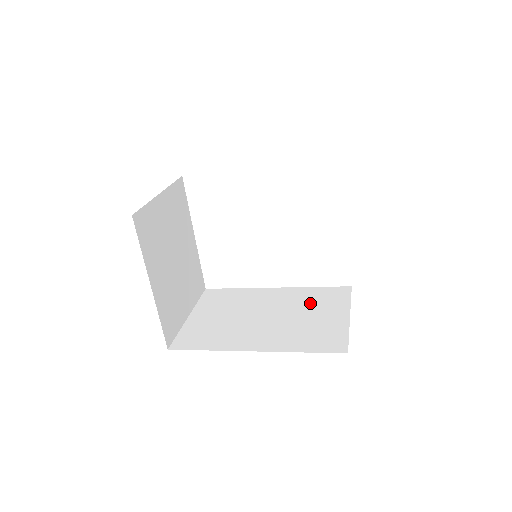
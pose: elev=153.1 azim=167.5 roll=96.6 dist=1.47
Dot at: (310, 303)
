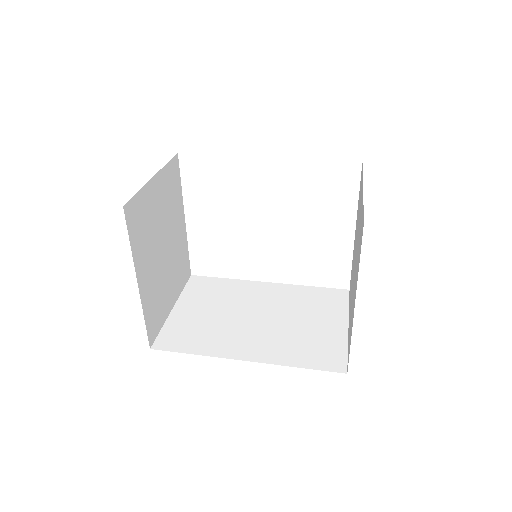
Dot at: (305, 306)
